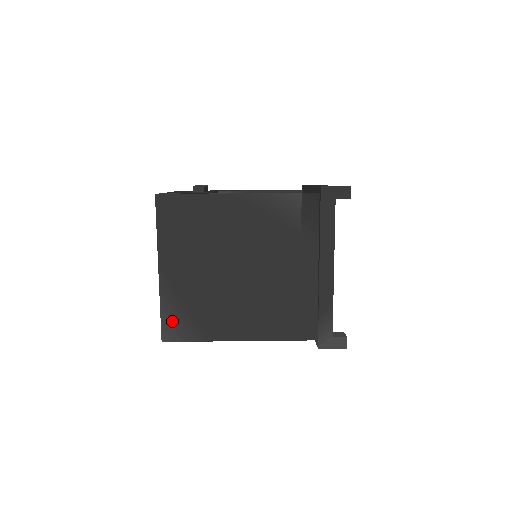
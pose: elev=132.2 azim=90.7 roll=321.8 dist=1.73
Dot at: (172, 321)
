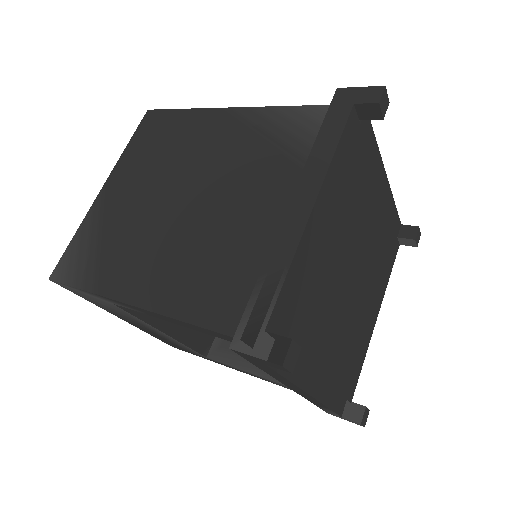
Dot at: (75, 253)
